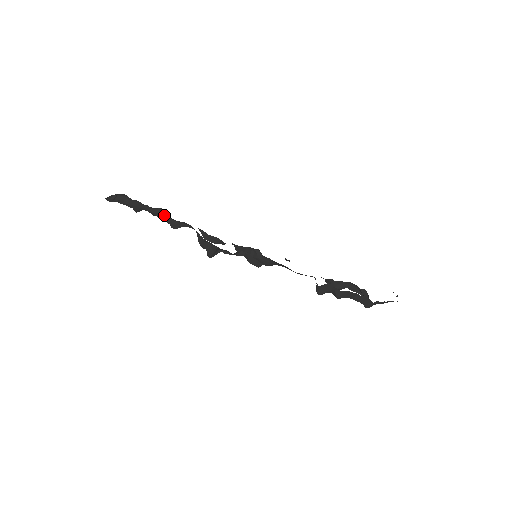
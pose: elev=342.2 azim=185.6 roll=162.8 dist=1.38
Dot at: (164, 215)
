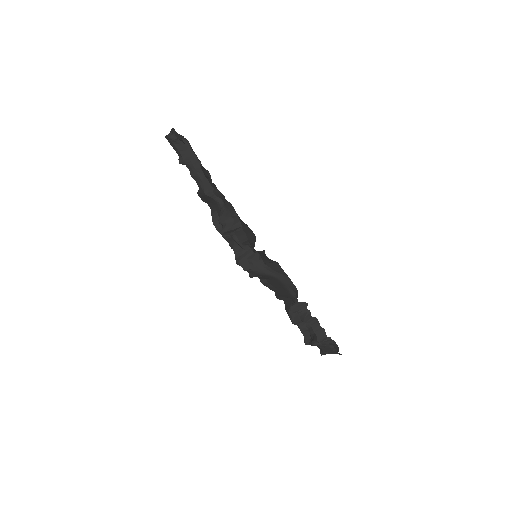
Dot at: (206, 179)
